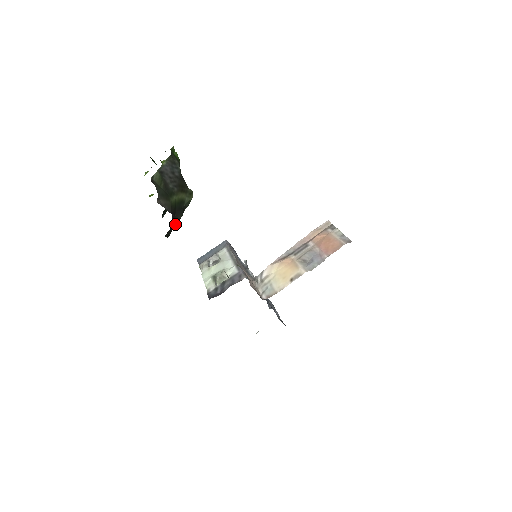
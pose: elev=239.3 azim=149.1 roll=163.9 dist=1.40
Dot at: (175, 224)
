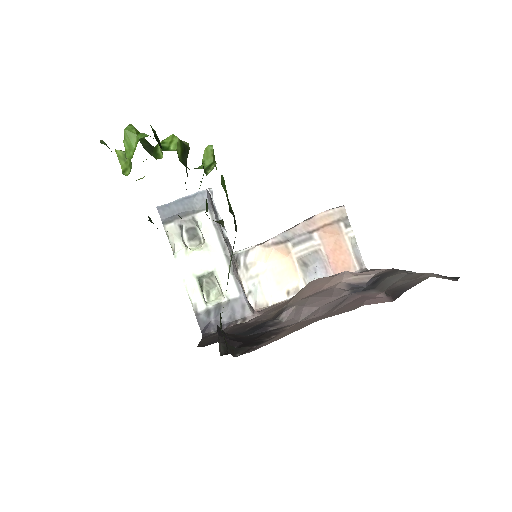
Dot at: occluded
